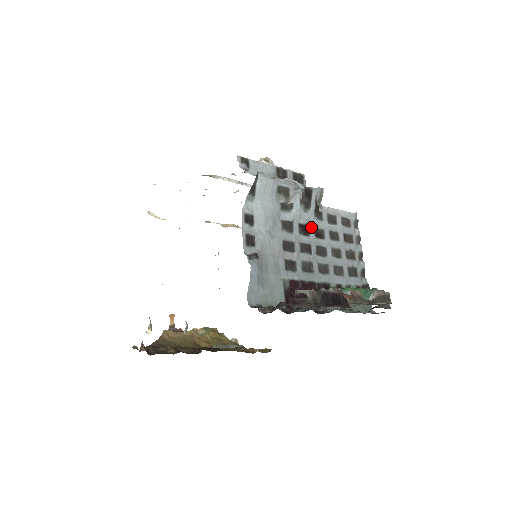
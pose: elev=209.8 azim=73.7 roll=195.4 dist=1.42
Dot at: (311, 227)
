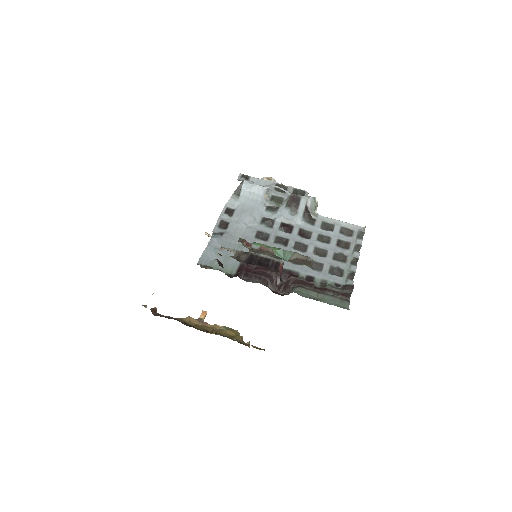
Dot at: (296, 227)
